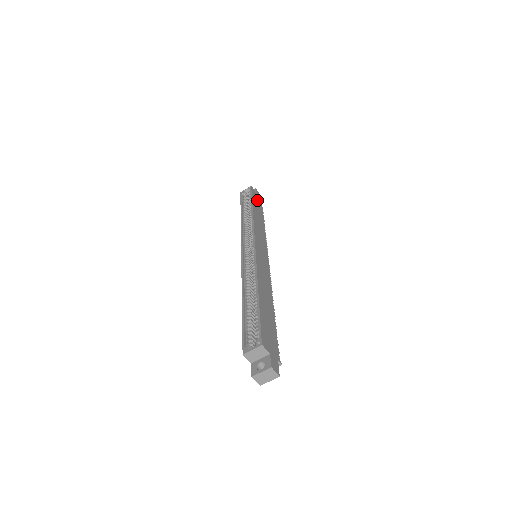
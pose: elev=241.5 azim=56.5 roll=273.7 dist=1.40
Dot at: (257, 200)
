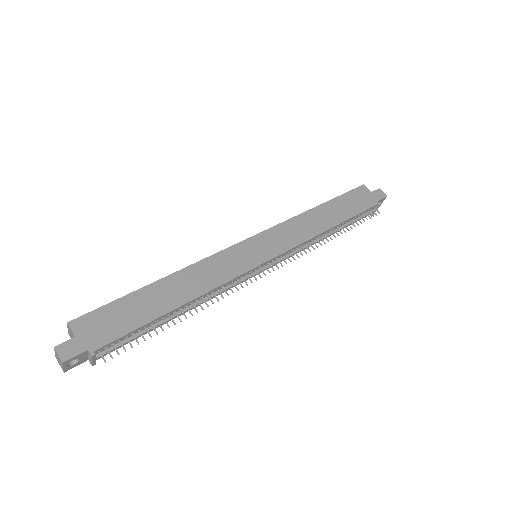
Dot at: (358, 200)
